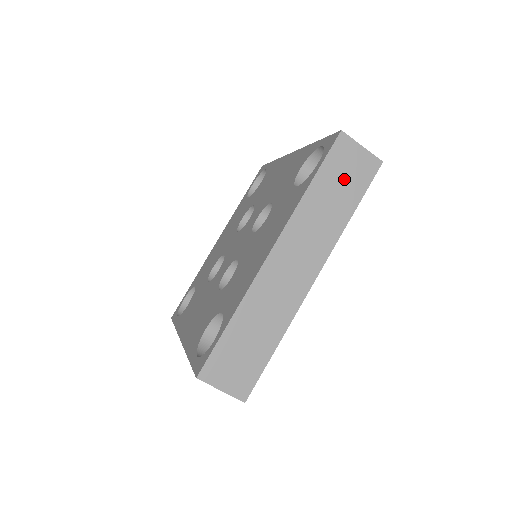
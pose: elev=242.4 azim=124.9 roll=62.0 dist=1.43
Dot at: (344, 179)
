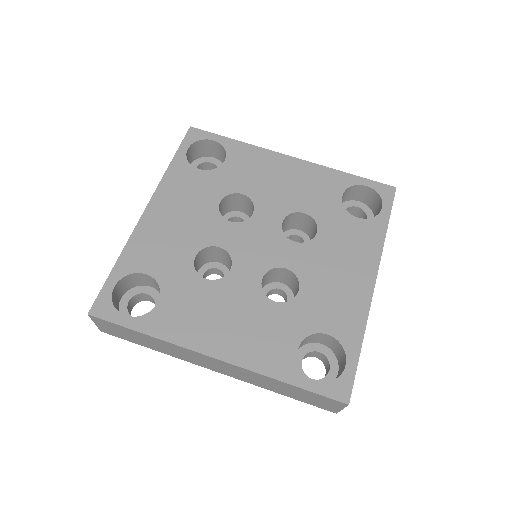
Dot at: (306, 397)
